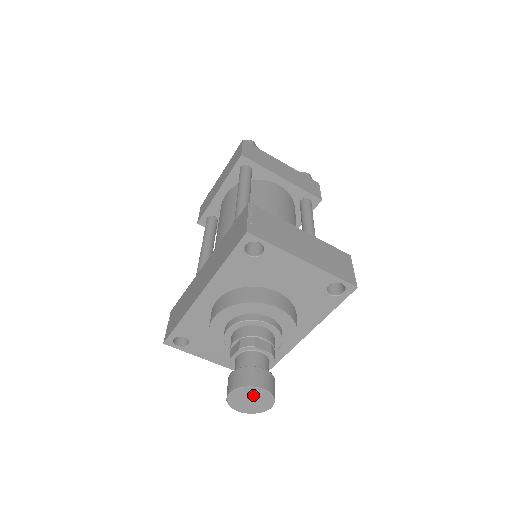
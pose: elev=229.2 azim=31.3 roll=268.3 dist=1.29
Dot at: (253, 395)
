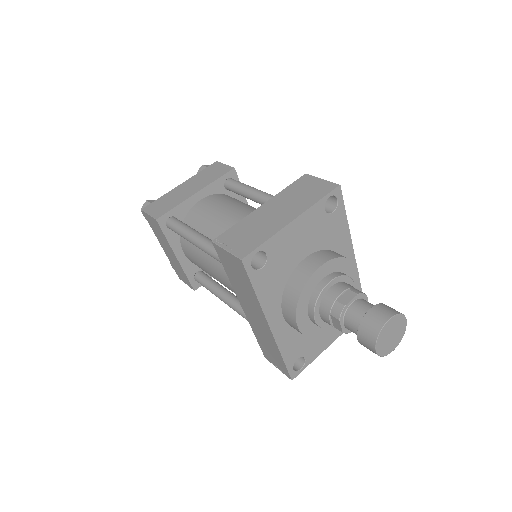
Dot at: (388, 331)
